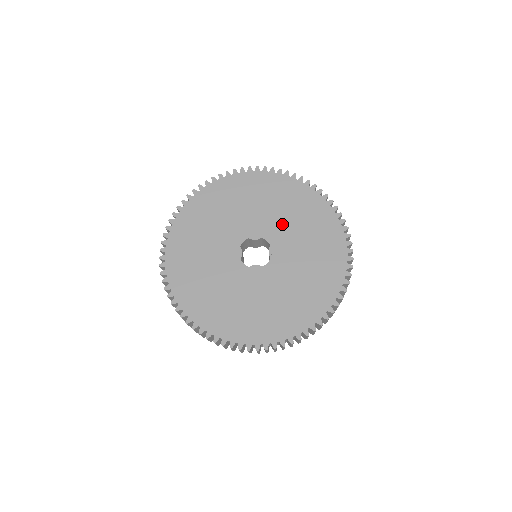
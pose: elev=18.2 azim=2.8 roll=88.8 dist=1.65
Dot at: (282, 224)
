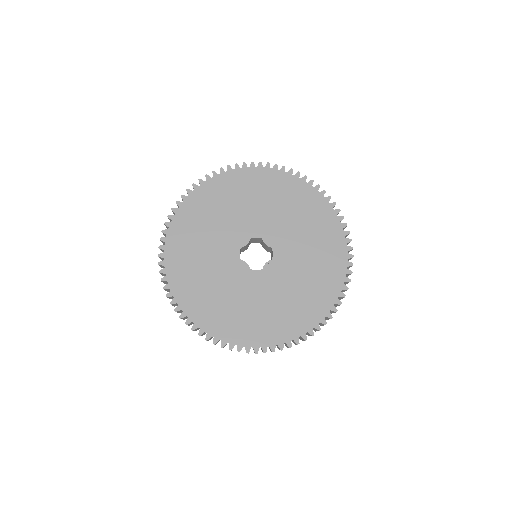
Dot at: (297, 252)
